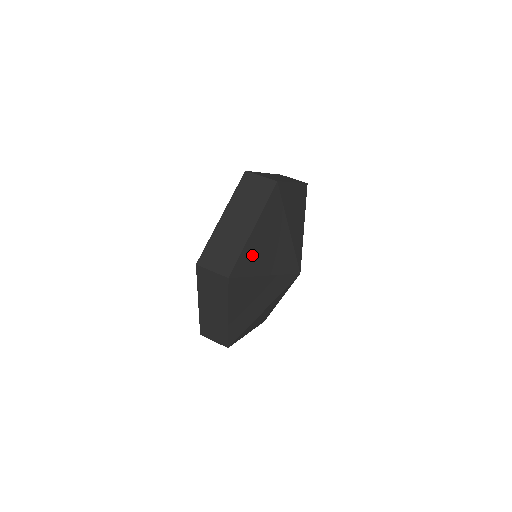
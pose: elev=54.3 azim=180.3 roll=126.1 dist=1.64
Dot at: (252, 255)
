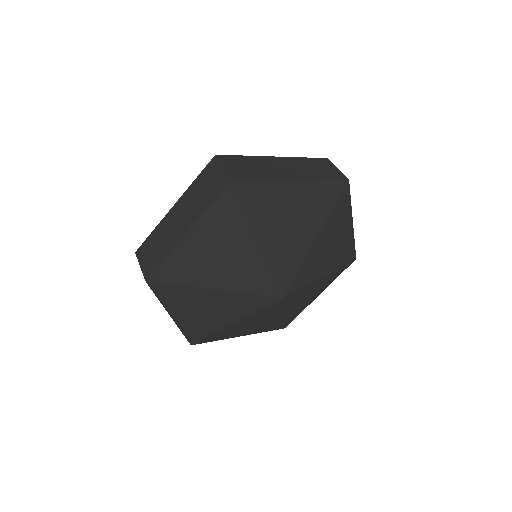
Dot at: (269, 199)
